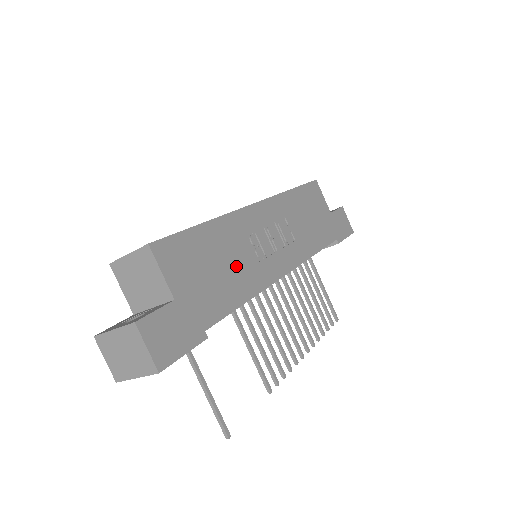
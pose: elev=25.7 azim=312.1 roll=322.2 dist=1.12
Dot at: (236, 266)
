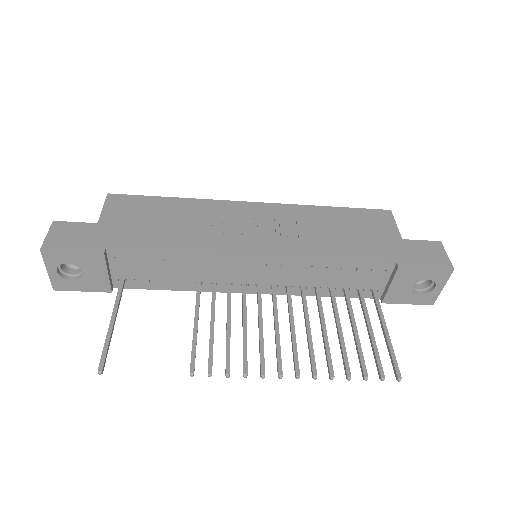
Dot at: (185, 228)
